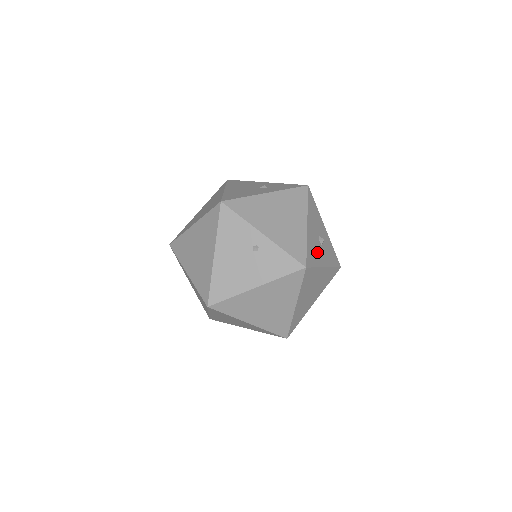
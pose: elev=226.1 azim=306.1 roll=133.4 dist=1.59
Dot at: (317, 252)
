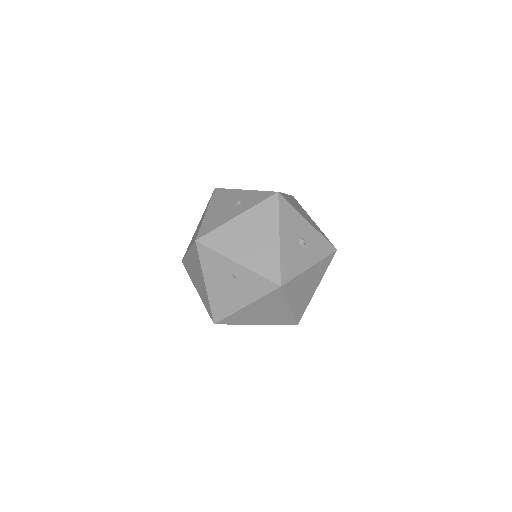
Dot at: (297, 259)
